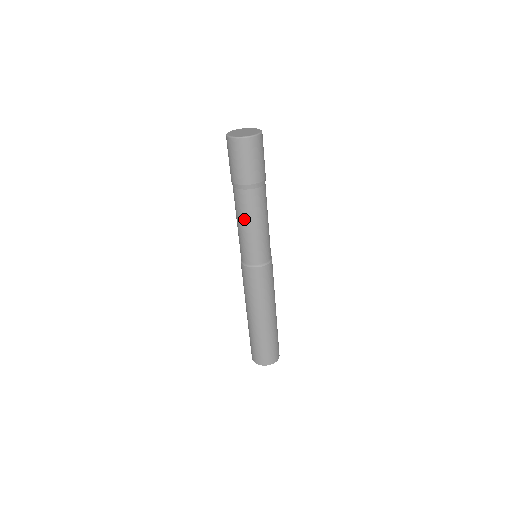
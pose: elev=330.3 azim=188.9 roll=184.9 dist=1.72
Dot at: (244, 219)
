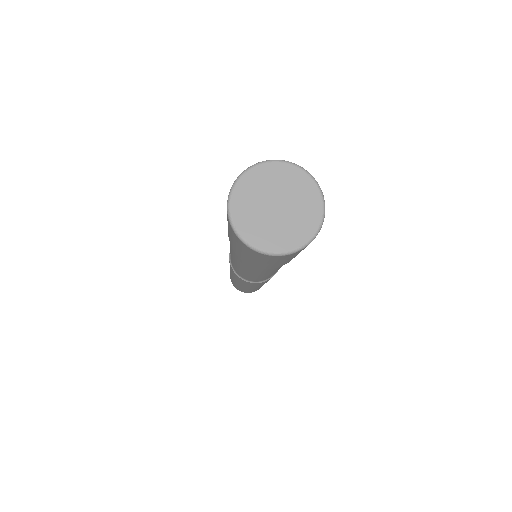
Dot at: (254, 273)
